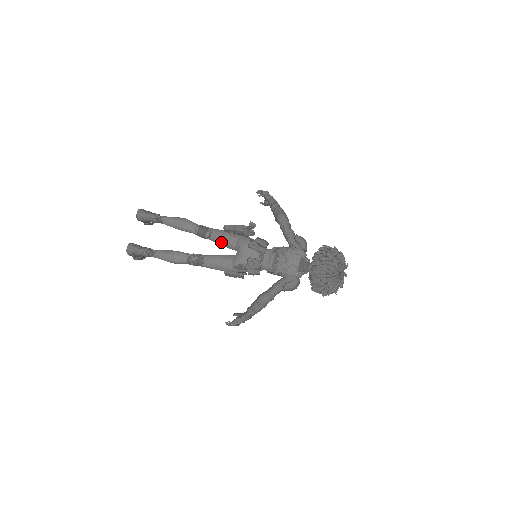
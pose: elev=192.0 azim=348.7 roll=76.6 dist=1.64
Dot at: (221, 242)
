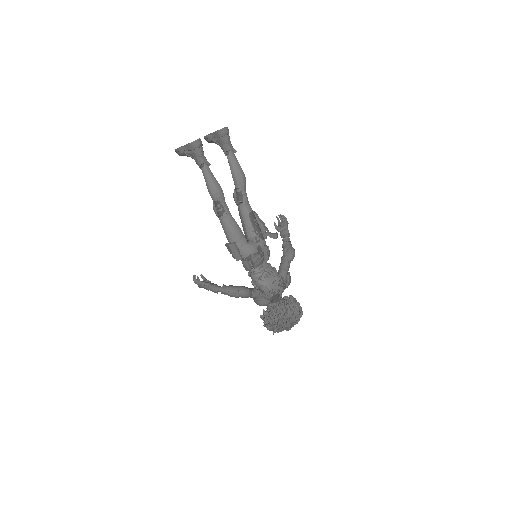
Dot at: (248, 221)
